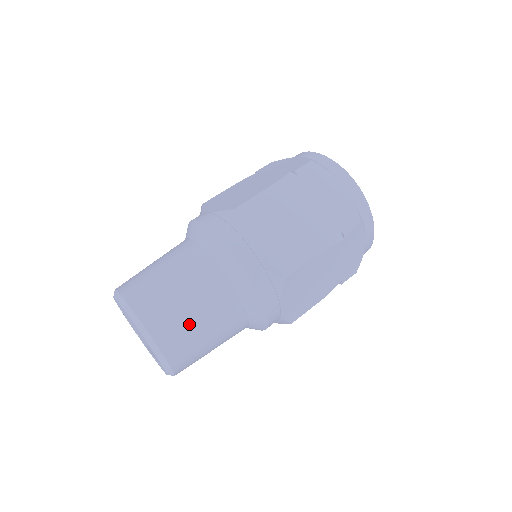
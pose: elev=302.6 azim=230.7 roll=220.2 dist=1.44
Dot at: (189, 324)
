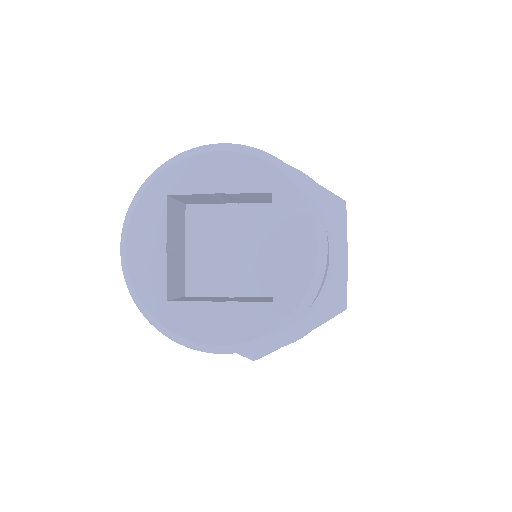
Dot at: occluded
